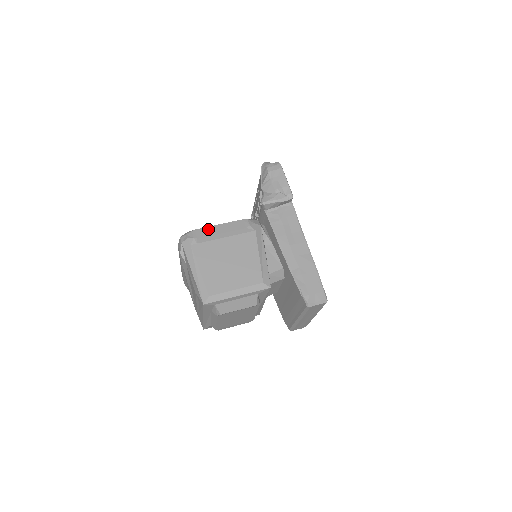
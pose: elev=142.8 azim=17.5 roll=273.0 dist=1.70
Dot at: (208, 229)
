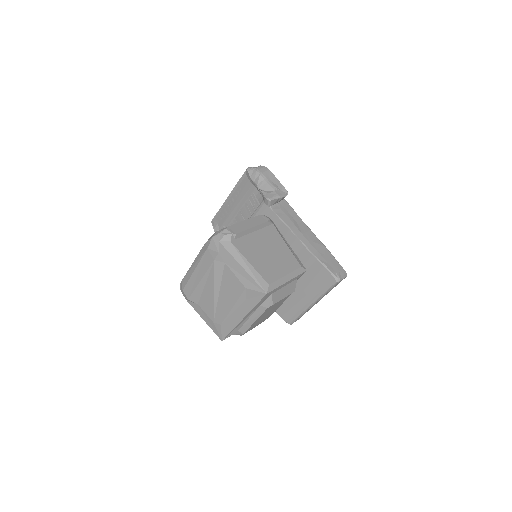
Dot at: (238, 225)
